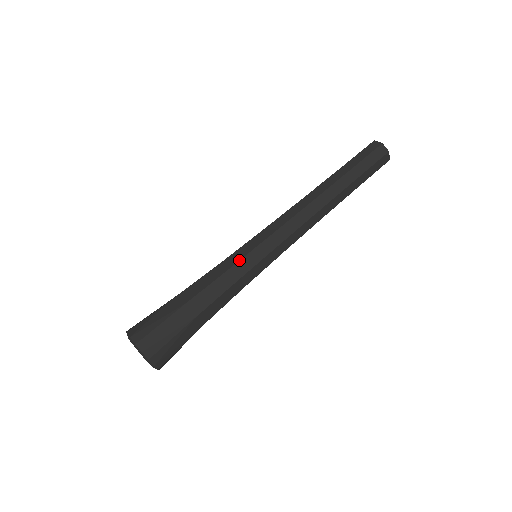
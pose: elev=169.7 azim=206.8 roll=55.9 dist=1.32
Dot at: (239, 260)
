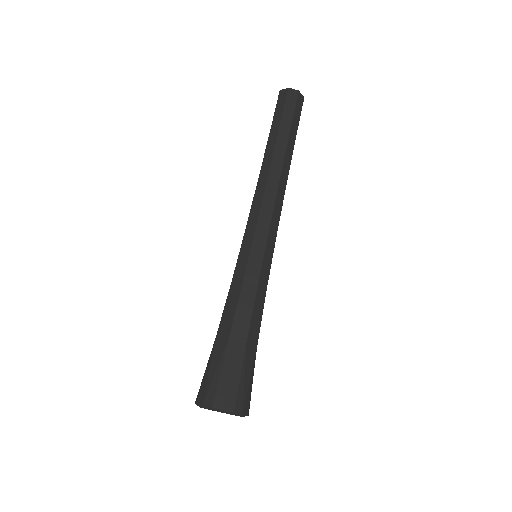
Dot at: (245, 269)
